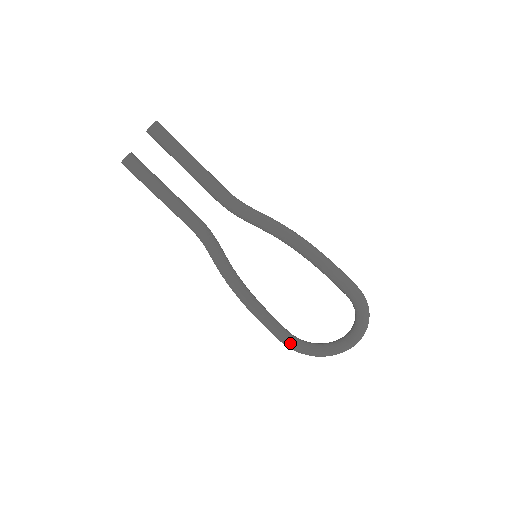
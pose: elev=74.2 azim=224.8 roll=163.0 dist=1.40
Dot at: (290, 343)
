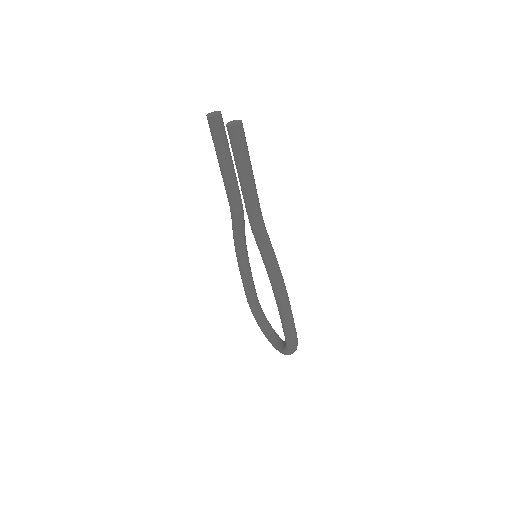
Dot at: (249, 303)
